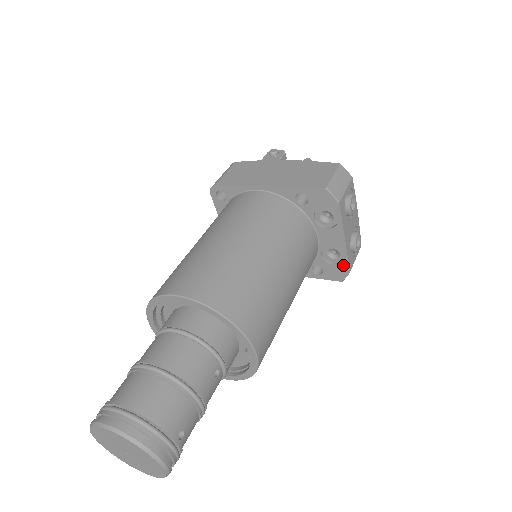
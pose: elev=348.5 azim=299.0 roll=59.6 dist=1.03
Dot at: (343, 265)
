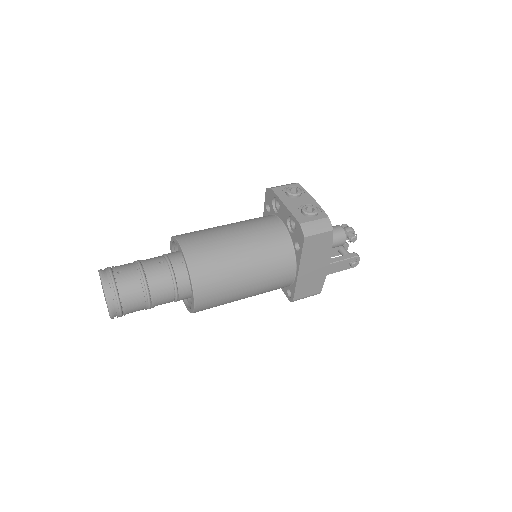
Dot at: (296, 224)
